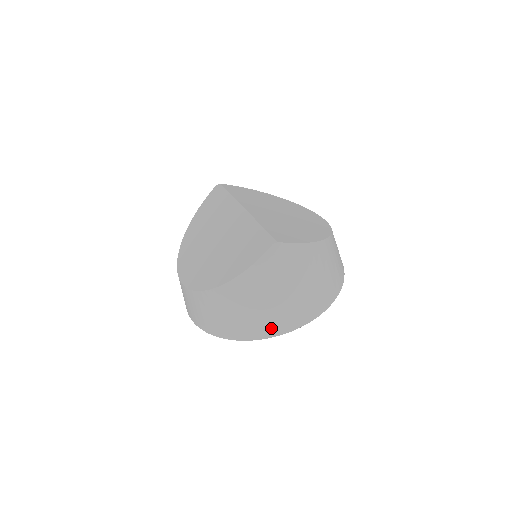
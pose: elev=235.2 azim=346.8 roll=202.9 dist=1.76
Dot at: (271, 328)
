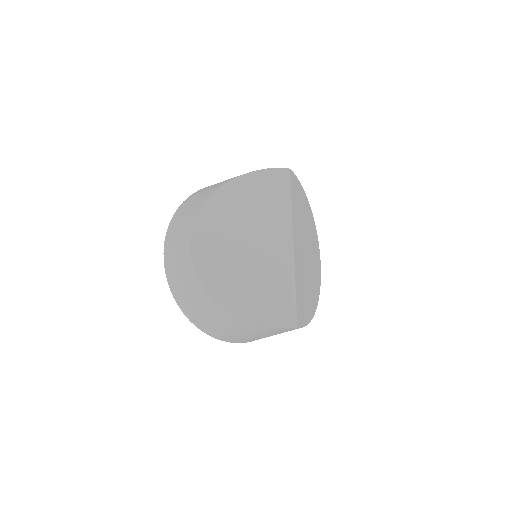
Dot at: (224, 338)
